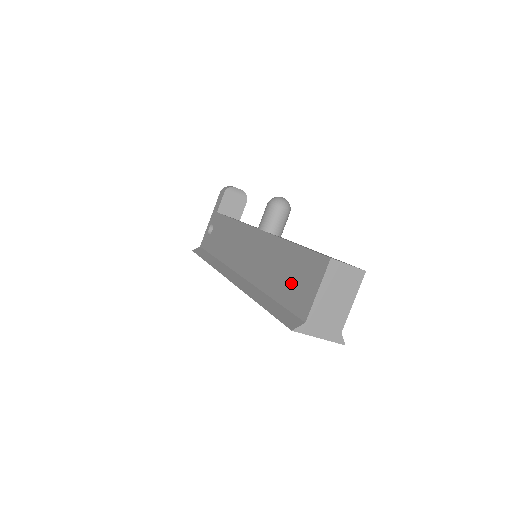
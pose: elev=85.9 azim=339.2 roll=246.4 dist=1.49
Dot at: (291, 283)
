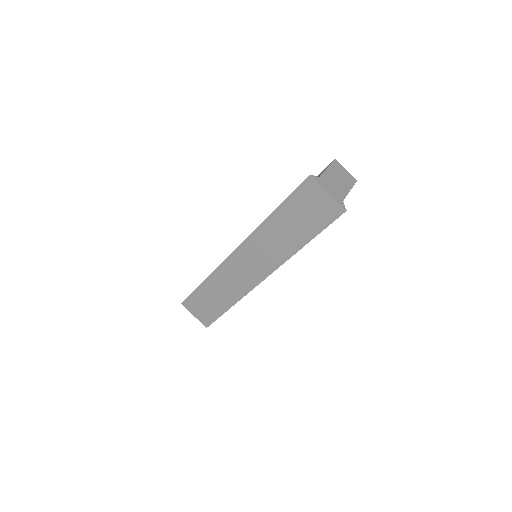
Dot at: occluded
